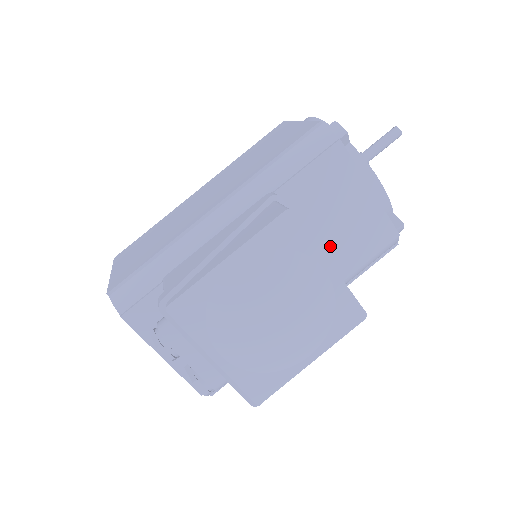
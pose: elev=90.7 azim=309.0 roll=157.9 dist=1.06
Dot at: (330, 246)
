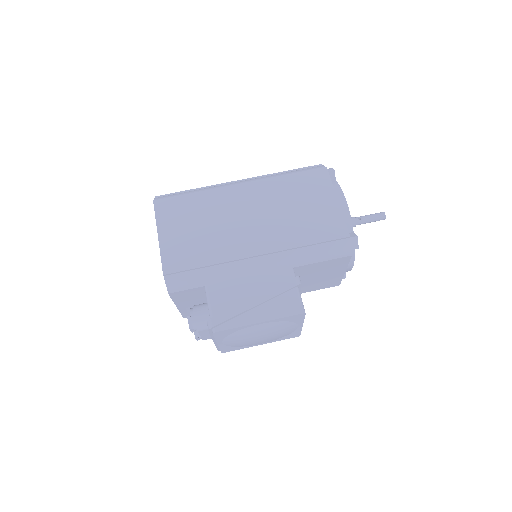
Dot at: (303, 285)
